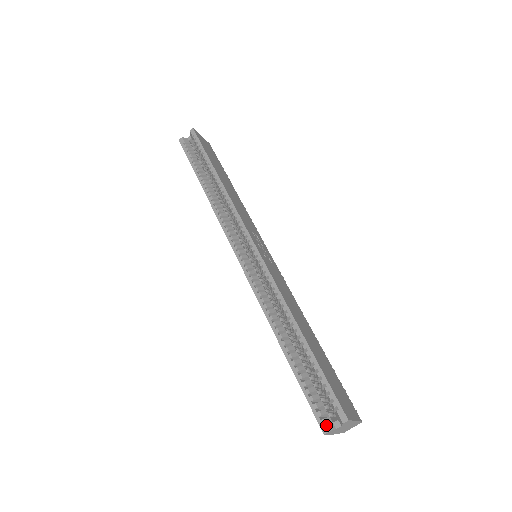
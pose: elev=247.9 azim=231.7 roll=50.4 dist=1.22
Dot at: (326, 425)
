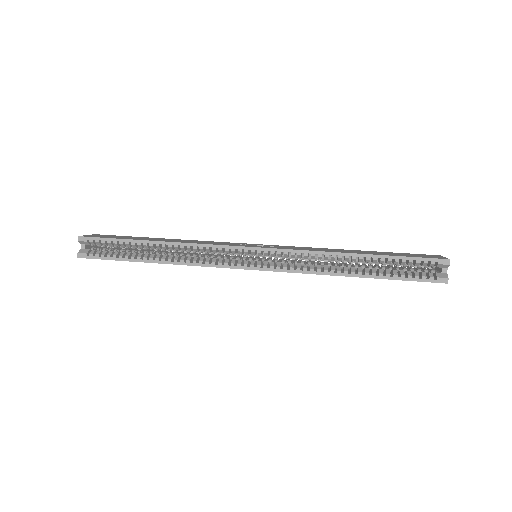
Dot at: (443, 278)
